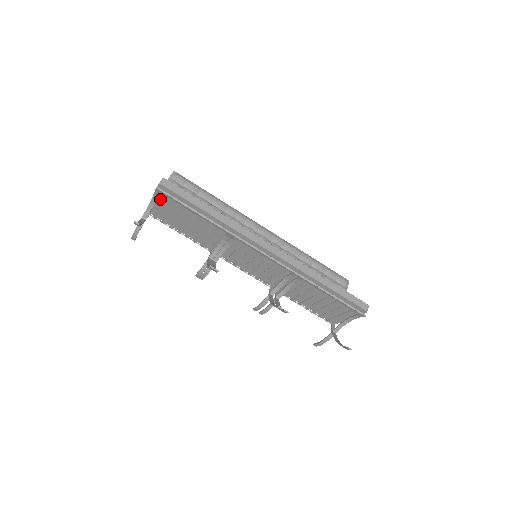
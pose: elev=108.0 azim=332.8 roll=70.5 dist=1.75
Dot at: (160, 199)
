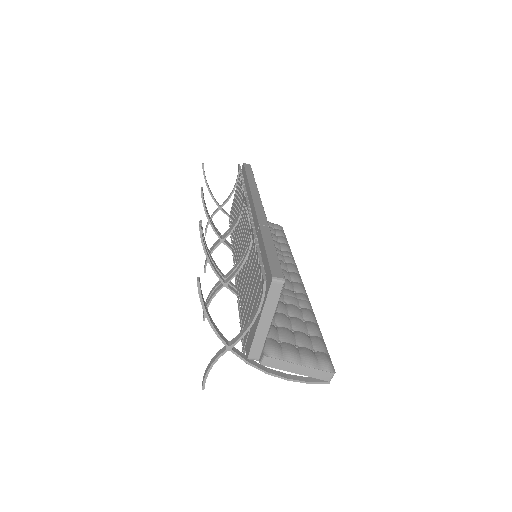
Dot at: occluded
